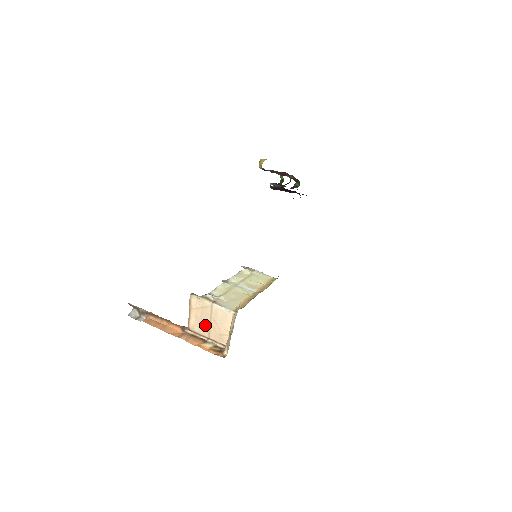
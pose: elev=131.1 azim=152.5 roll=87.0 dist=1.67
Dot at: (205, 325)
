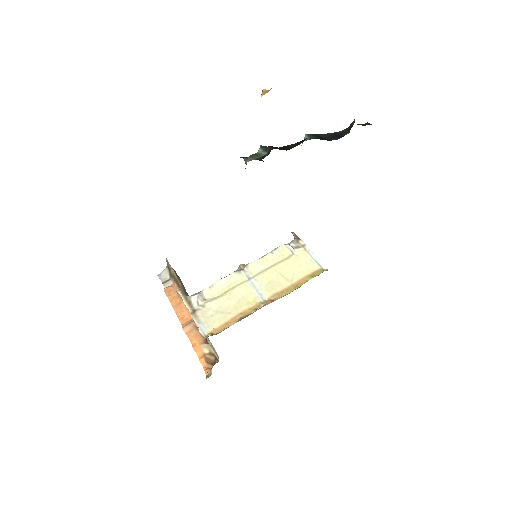
Dot at: occluded
